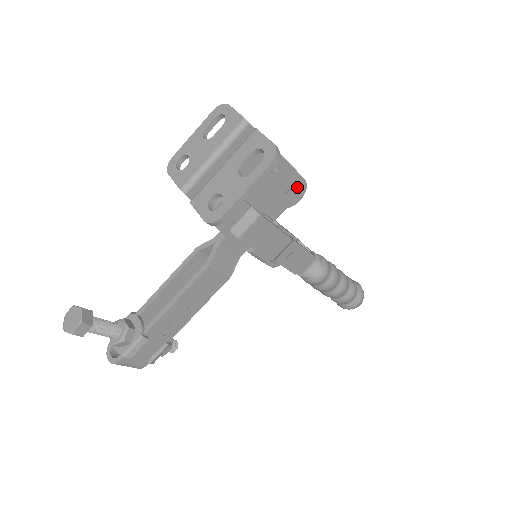
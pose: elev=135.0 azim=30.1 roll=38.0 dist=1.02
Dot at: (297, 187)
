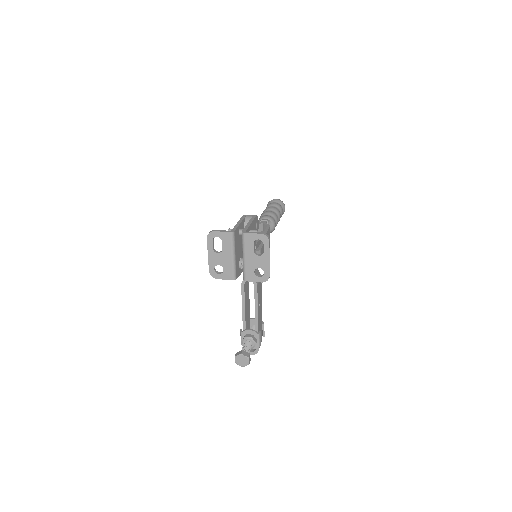
Dot at: (257, 222)
